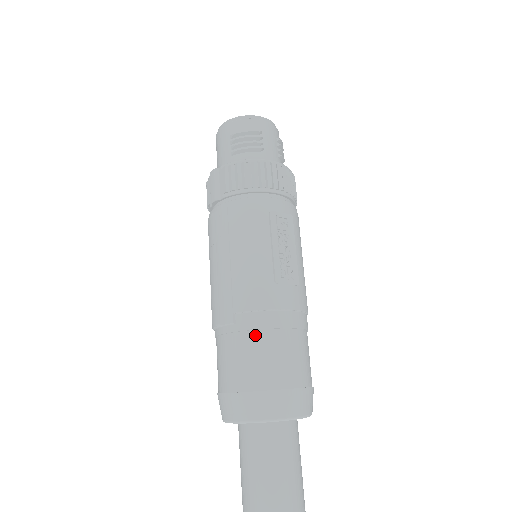
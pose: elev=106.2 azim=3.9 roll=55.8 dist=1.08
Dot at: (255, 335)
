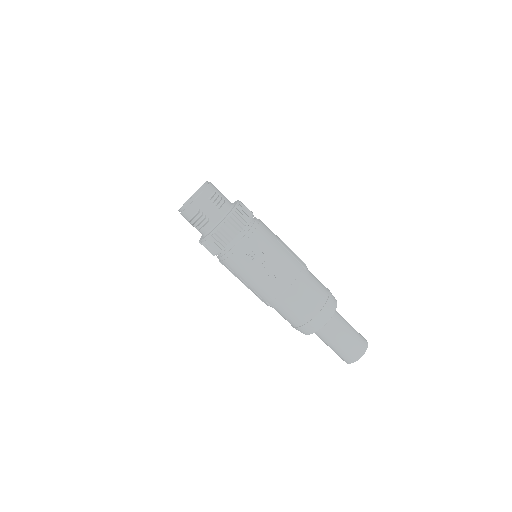
Dot at: (282, 308)
